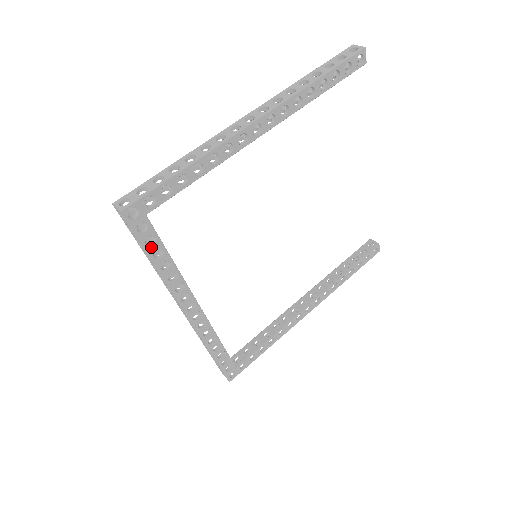
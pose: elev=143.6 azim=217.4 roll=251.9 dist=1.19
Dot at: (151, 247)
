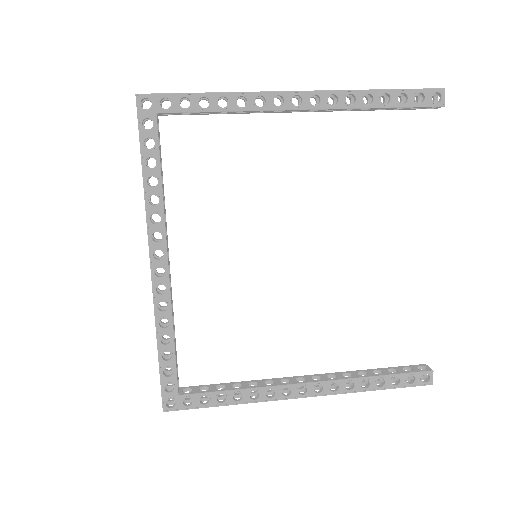
Dot at: (147, 150)
